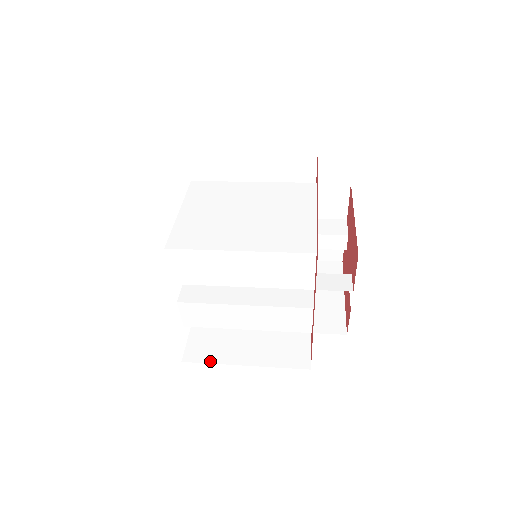
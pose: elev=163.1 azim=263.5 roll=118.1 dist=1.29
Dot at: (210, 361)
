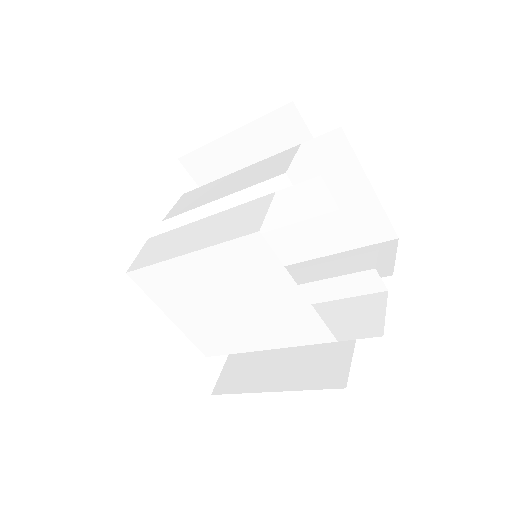
Dot at: occluded
